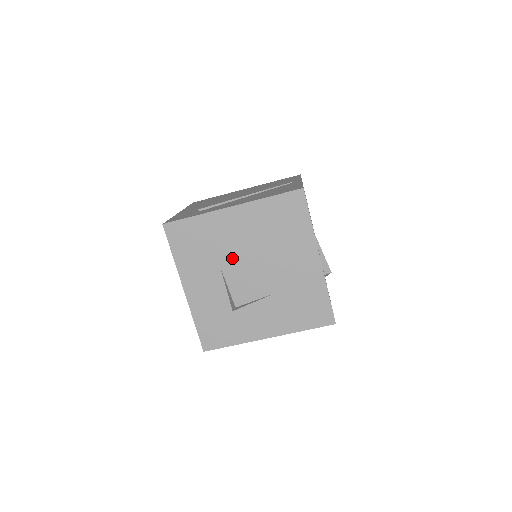
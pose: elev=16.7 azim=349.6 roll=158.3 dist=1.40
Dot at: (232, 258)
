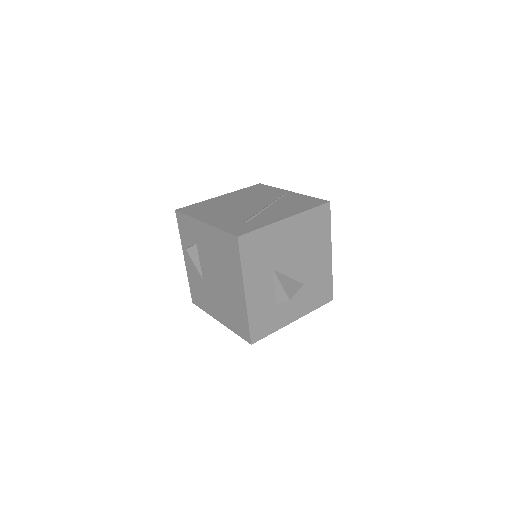
Dot at: (282, 260)
